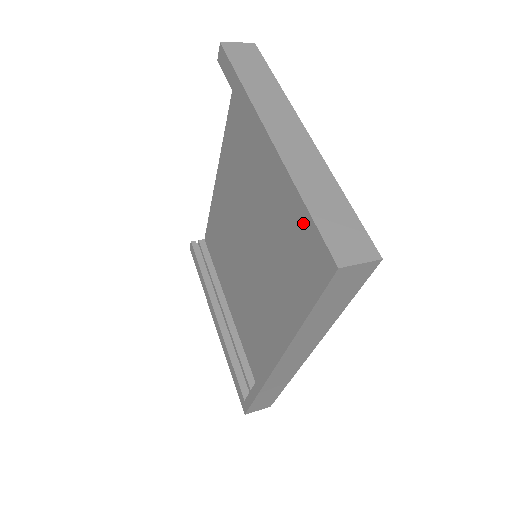
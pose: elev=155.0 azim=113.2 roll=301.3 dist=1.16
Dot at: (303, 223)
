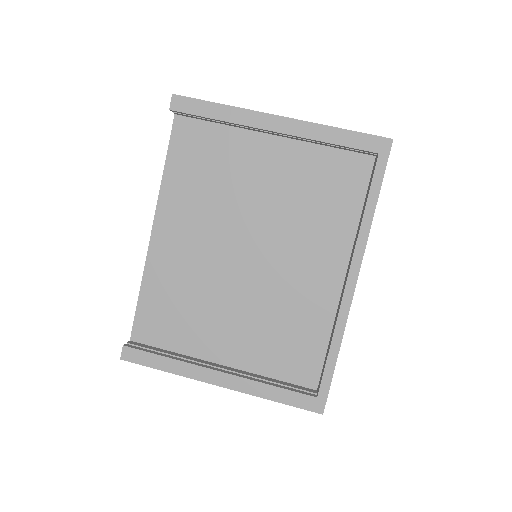
Dot at: (347, 141)
